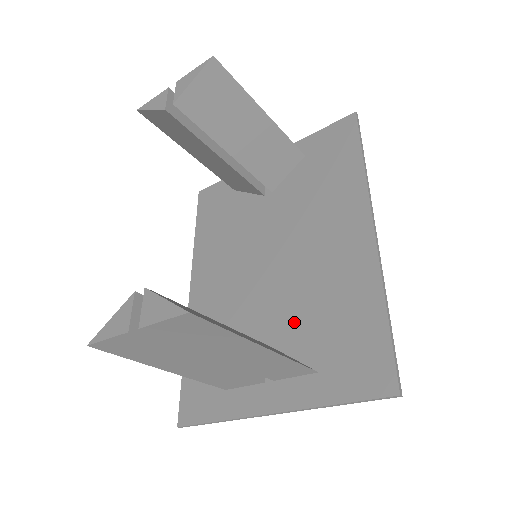
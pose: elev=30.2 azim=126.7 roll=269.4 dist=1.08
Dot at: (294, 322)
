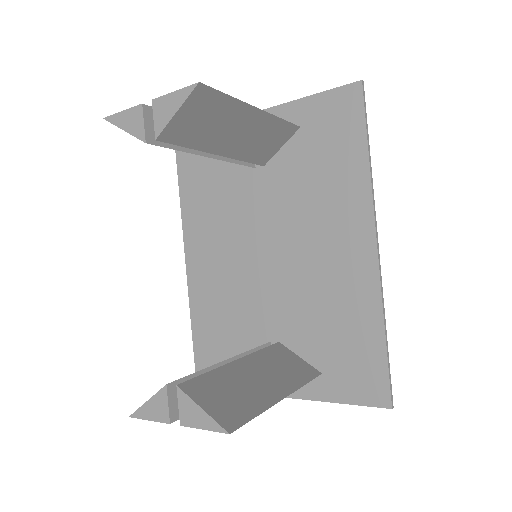
Dot at: (297, 323)
